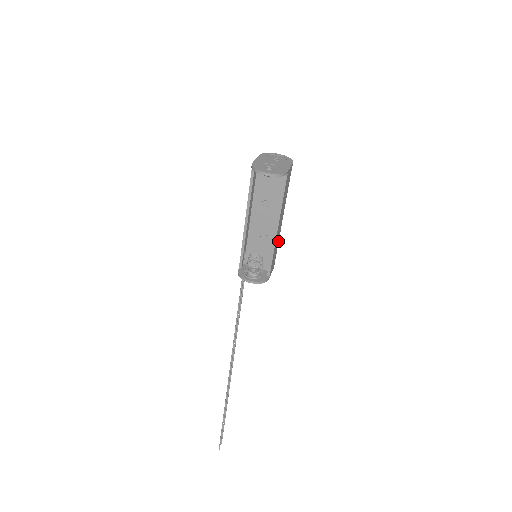
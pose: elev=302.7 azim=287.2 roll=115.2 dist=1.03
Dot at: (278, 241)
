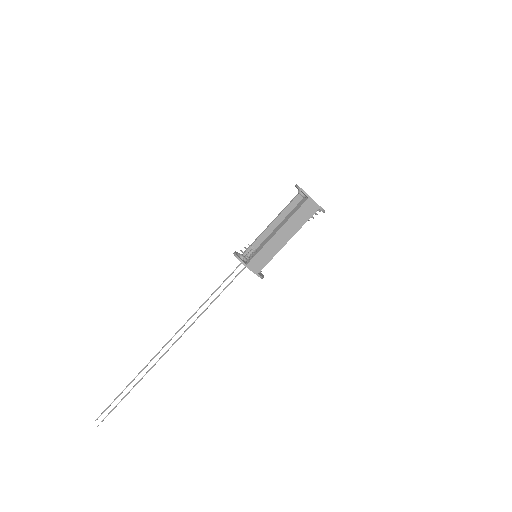
Dot at: (274, 255)
